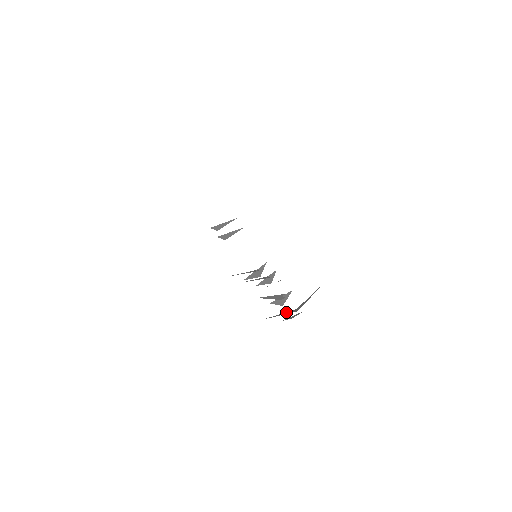
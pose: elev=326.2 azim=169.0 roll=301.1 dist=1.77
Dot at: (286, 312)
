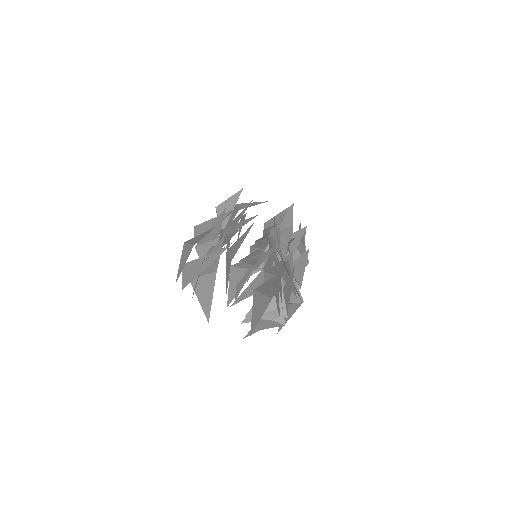
Dot at: occluded
